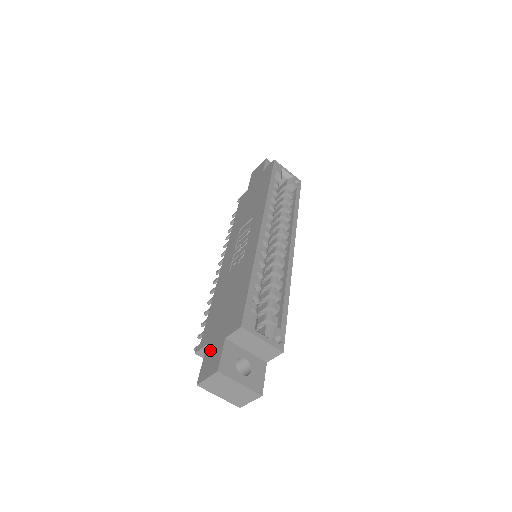
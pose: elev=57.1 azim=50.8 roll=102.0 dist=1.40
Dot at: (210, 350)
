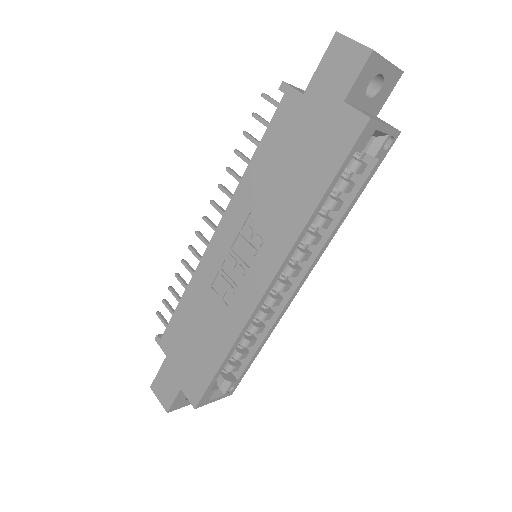
Dot at: (167, 373)
